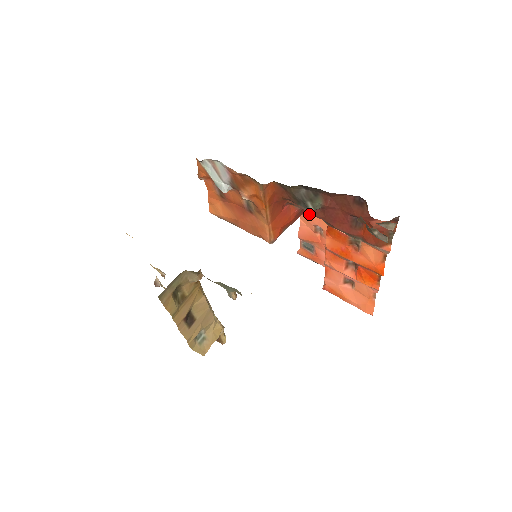
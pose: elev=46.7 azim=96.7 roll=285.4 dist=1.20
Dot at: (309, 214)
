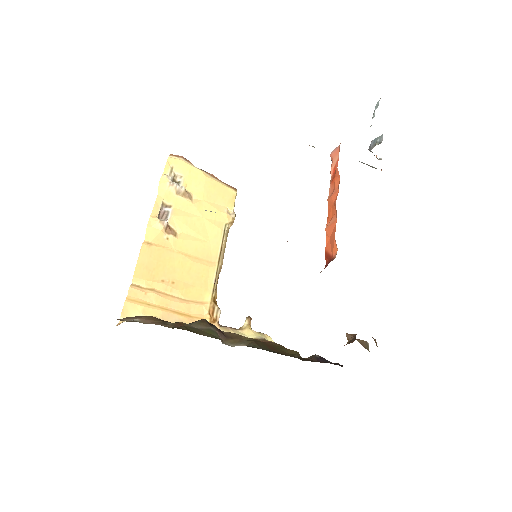
Dot at: occluded
